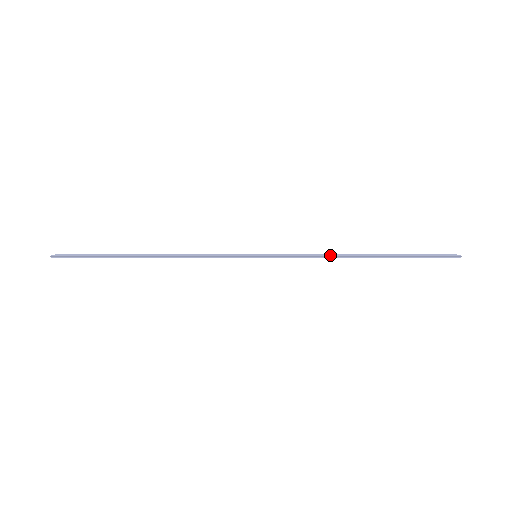
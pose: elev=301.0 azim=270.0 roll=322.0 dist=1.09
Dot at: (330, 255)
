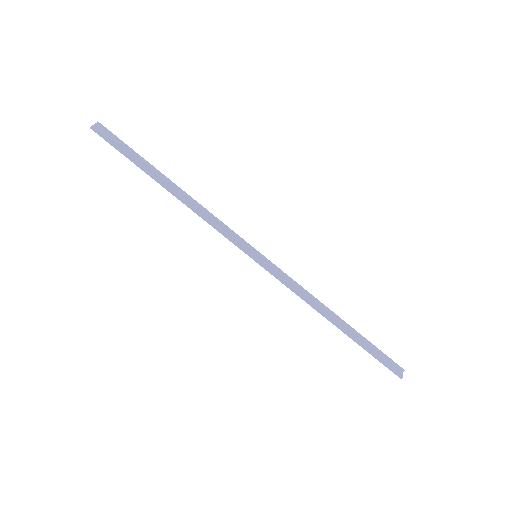
Dot at: (310, 302)
